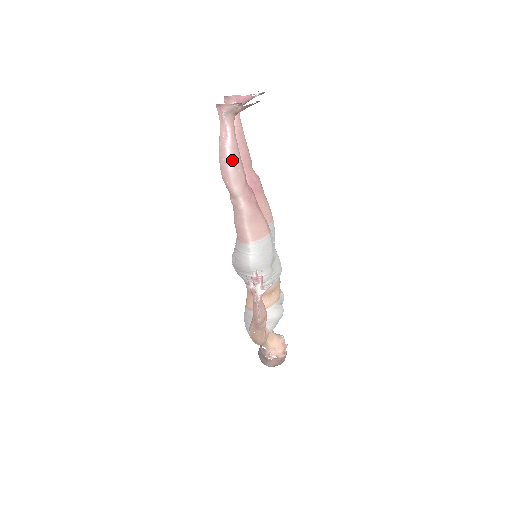
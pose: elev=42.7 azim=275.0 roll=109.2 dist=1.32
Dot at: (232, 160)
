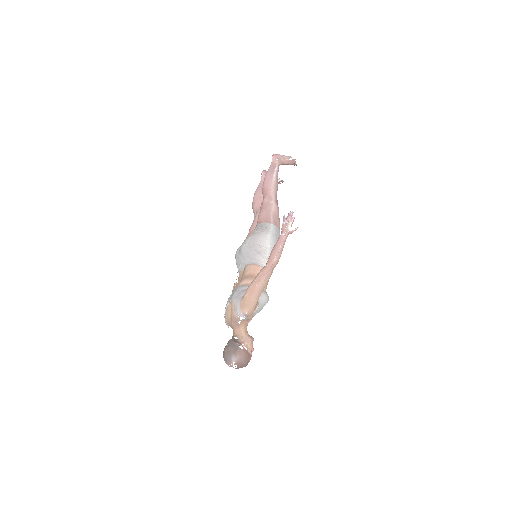
Dot at: (276, 177)
